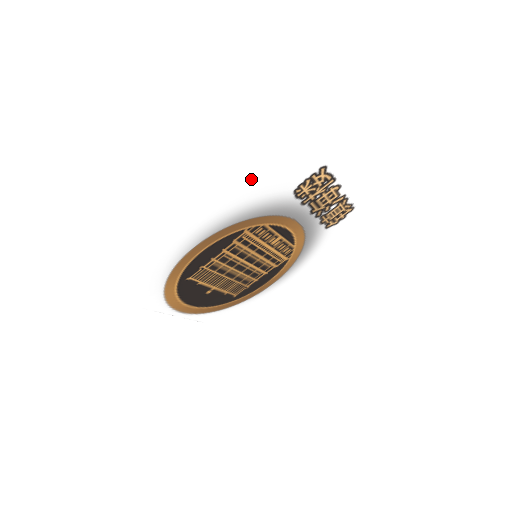
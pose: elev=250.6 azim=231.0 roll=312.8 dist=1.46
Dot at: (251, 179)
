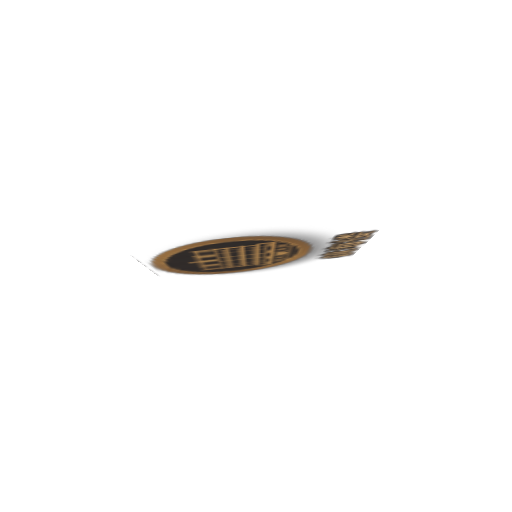
Dot at: (327, 219)
